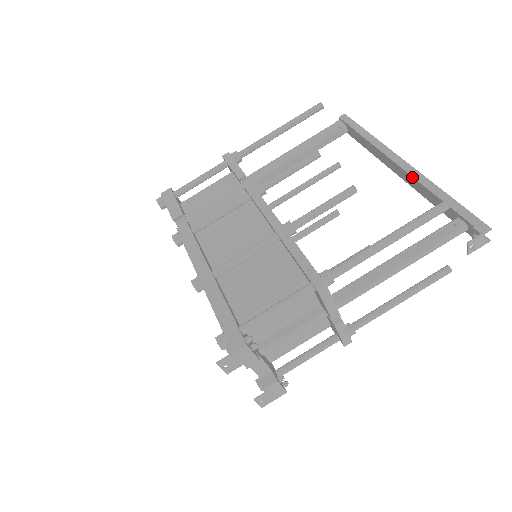
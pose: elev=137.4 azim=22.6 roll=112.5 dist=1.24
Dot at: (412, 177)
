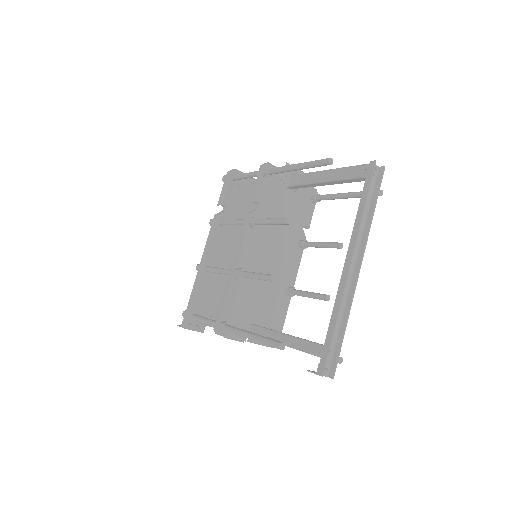
Dot at: (339, 285)
